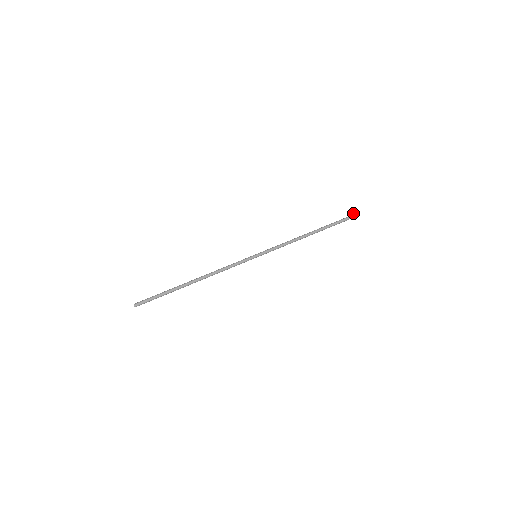
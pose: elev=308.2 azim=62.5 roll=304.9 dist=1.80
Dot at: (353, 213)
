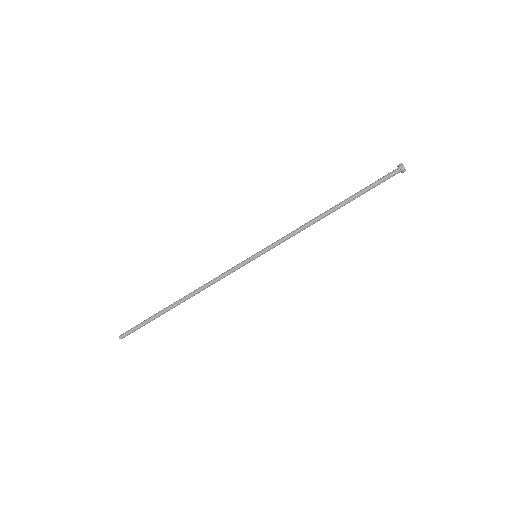
Dot at: (404, 171)
